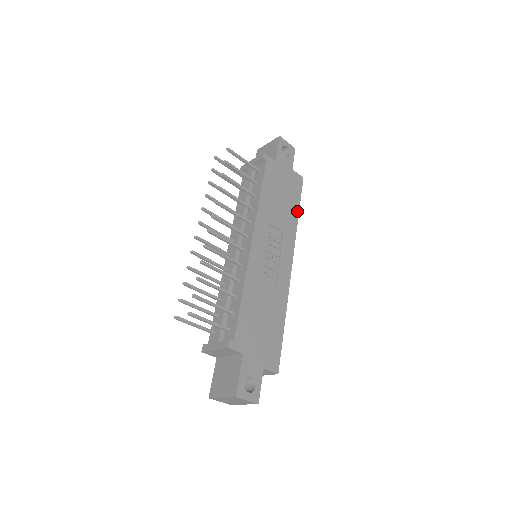
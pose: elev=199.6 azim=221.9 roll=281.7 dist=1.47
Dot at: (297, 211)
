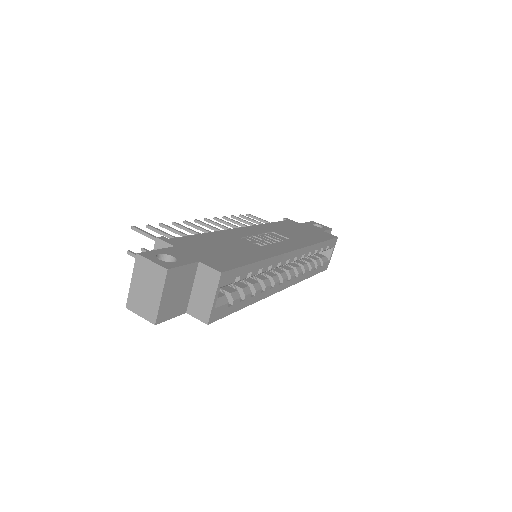
Dot at: (319, 241)
